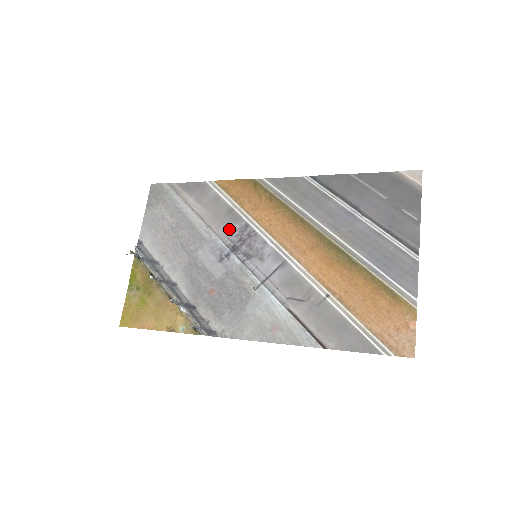
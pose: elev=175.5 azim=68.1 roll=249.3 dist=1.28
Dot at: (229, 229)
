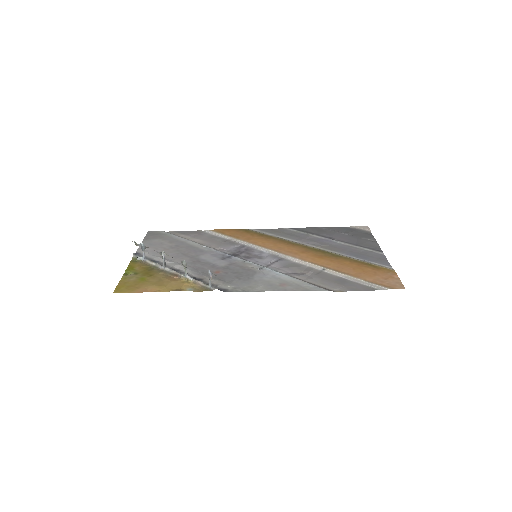
Dot at: (228, 247)
